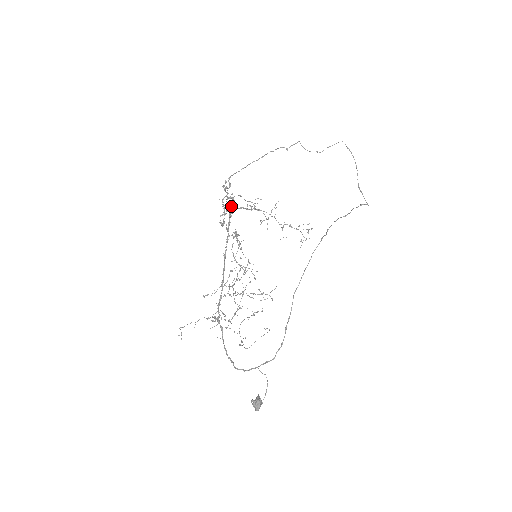
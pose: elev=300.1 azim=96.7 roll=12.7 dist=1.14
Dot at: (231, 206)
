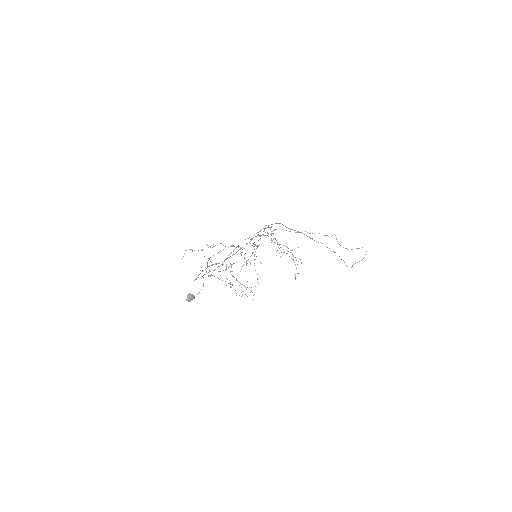
Dot at: occluded
